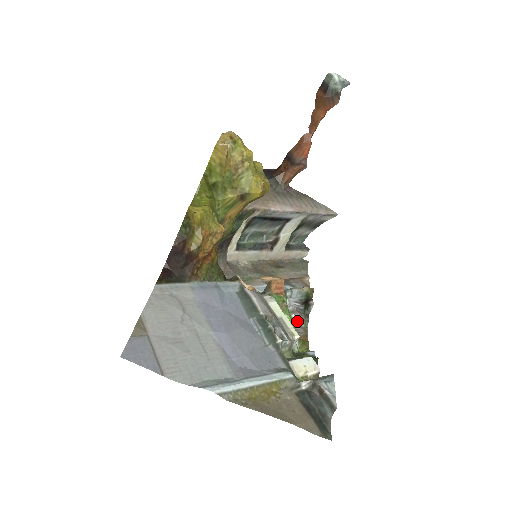
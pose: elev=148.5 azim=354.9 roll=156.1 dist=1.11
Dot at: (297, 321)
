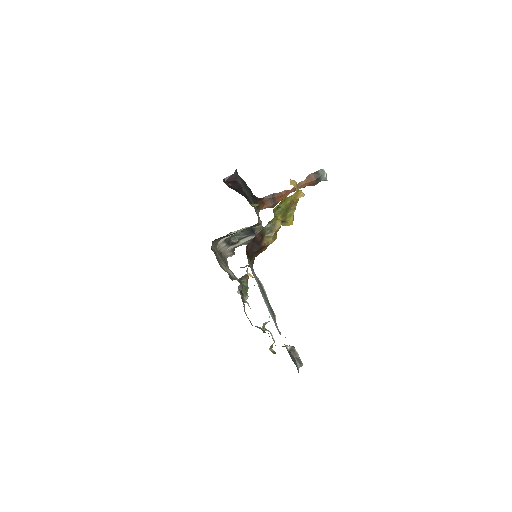
Dot at: occluded
